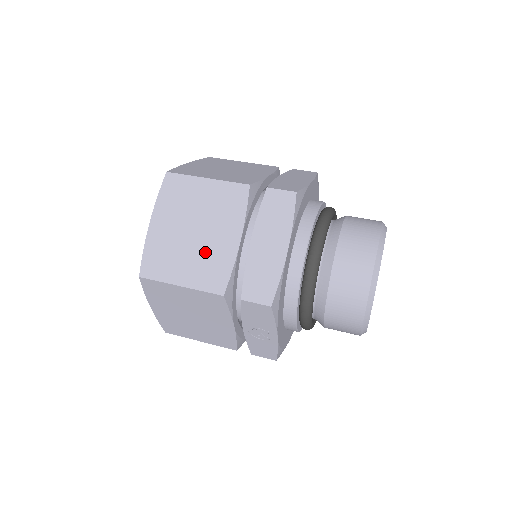
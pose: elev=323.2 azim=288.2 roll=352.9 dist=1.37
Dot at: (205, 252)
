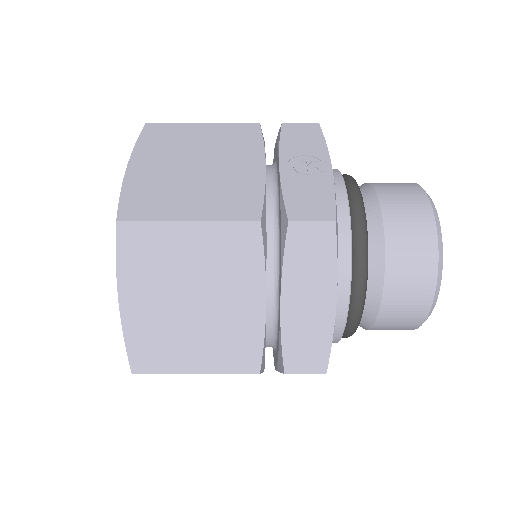
Dot at: occluded
